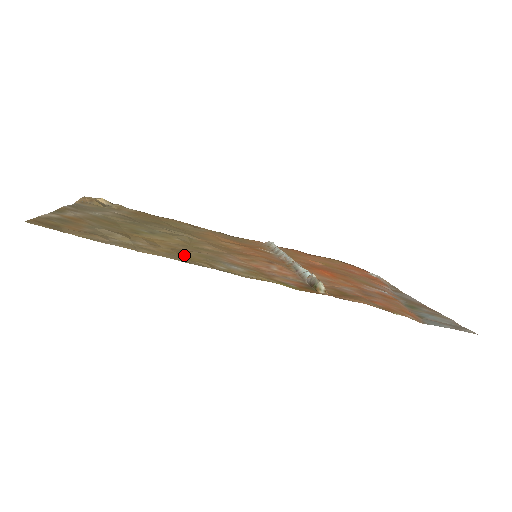
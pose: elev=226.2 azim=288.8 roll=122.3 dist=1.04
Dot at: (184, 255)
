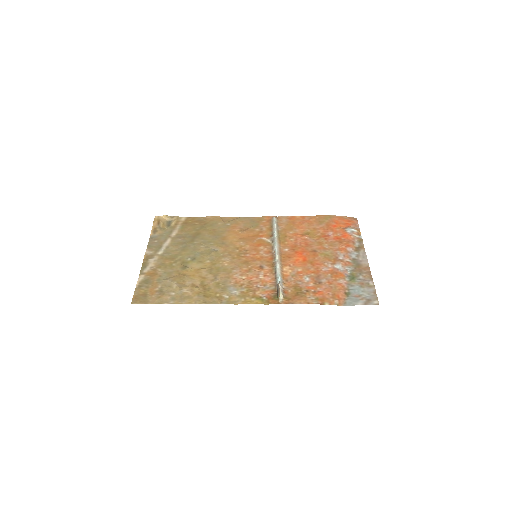
Dot at: (207, 292)
